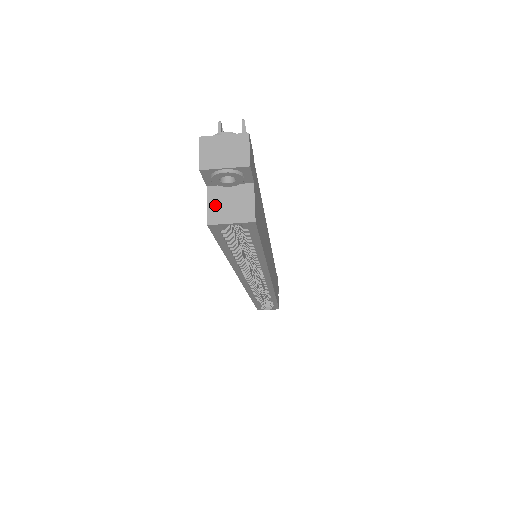
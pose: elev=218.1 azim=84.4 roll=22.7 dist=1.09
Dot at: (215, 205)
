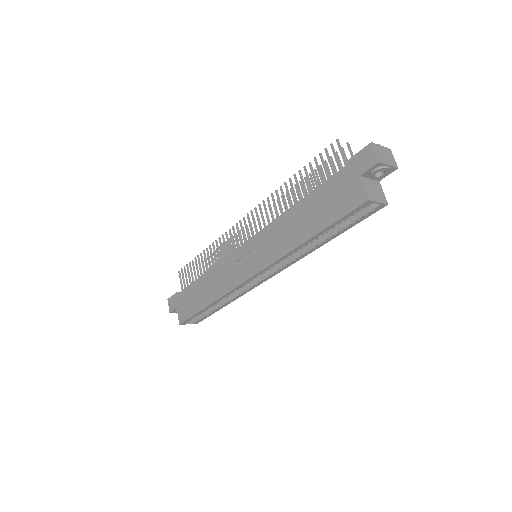
Dot at: (368, 189)
